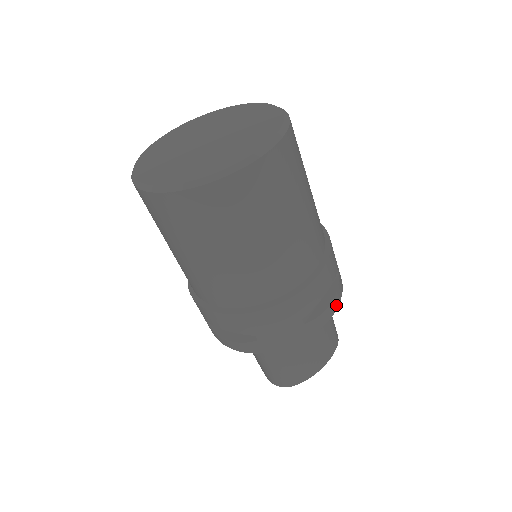
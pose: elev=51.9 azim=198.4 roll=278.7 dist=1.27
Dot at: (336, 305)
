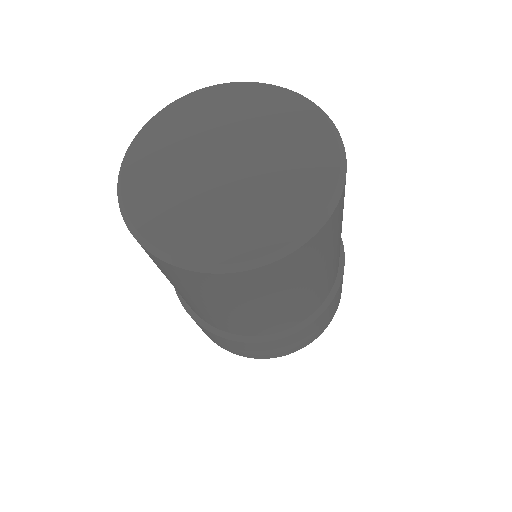
Dot at: (290, 352)
